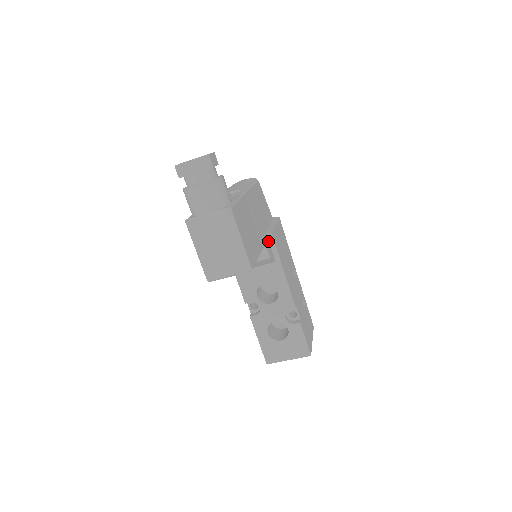
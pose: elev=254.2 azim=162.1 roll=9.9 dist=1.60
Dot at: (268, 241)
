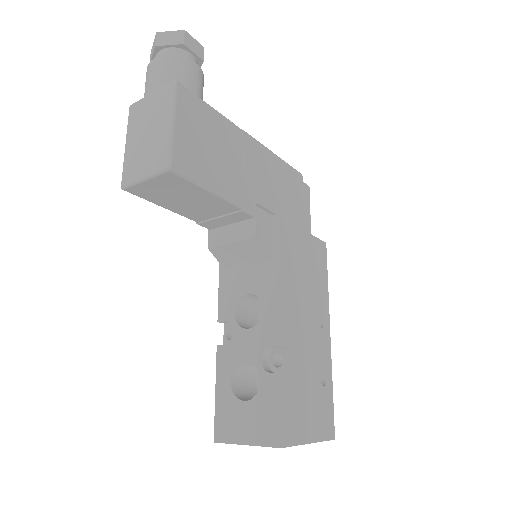
Dot at: (270, 224)
